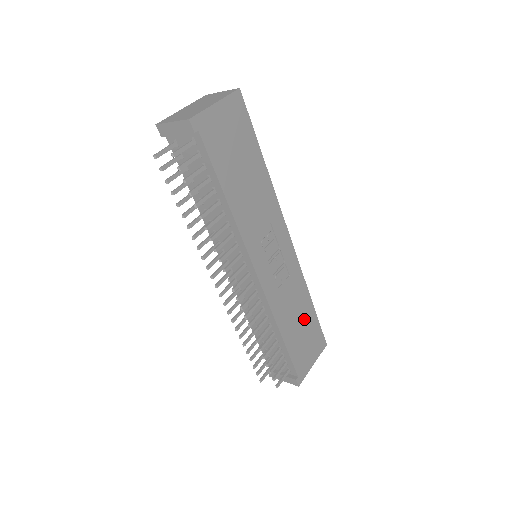
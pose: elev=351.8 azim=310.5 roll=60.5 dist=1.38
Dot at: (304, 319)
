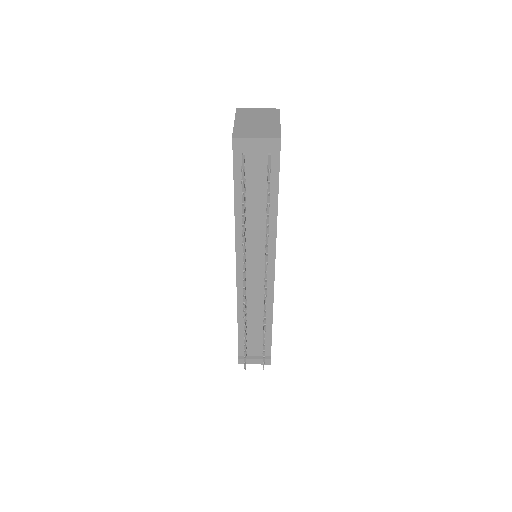
Dot at: occluded
